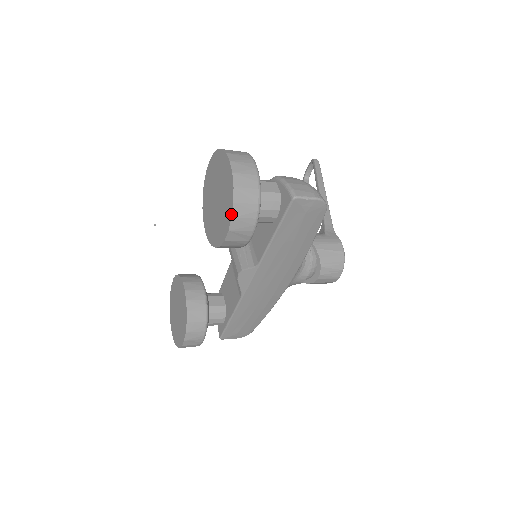
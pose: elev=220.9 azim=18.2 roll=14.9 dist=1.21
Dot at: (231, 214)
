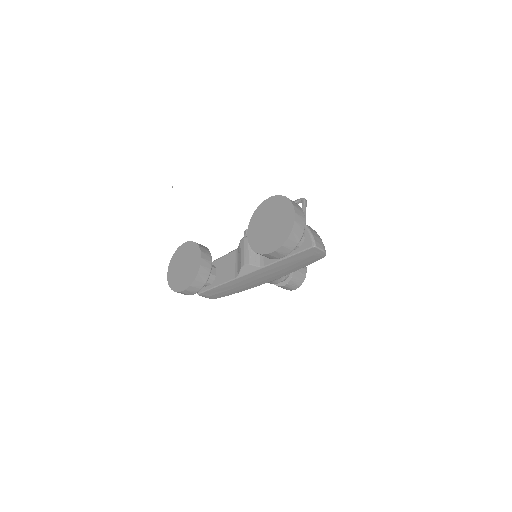
Dot at: (283, 243)
